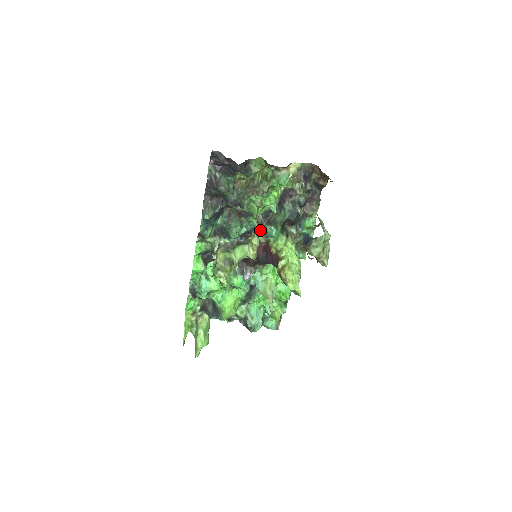
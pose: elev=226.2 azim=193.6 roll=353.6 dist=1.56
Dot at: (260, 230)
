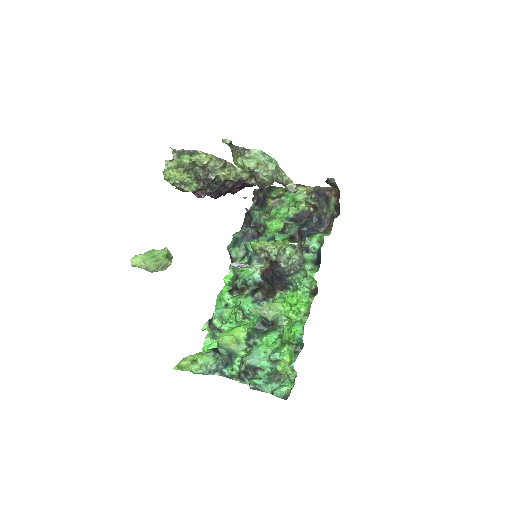
Dot at: occluded
